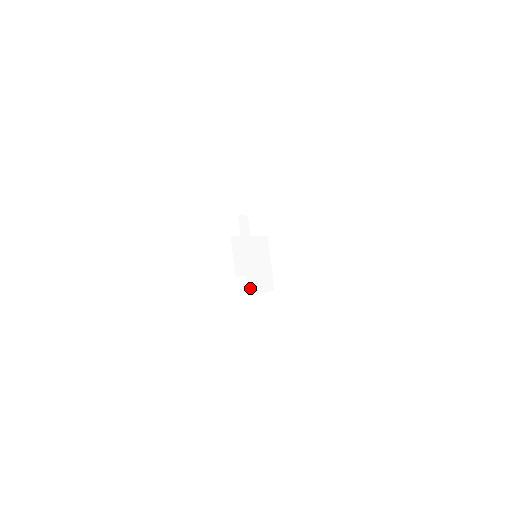
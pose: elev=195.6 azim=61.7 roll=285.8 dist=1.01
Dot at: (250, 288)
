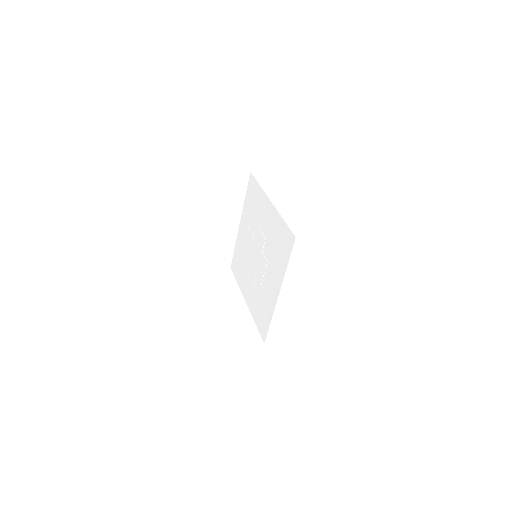
Dot at: (253, 282)
